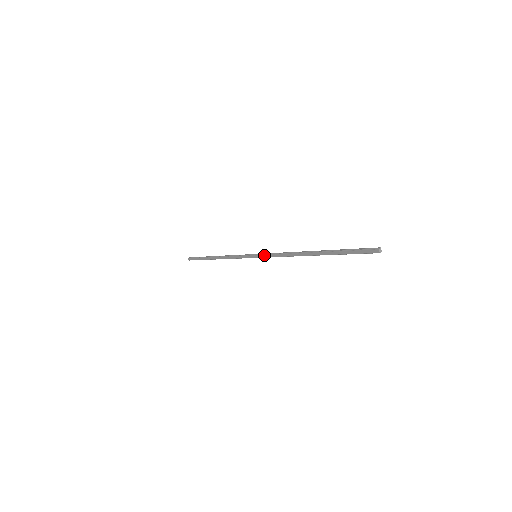
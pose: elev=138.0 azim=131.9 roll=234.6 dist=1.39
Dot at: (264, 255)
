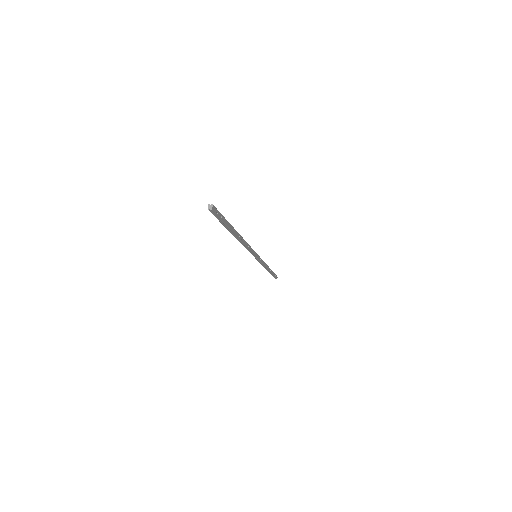
Dot at: occluded
